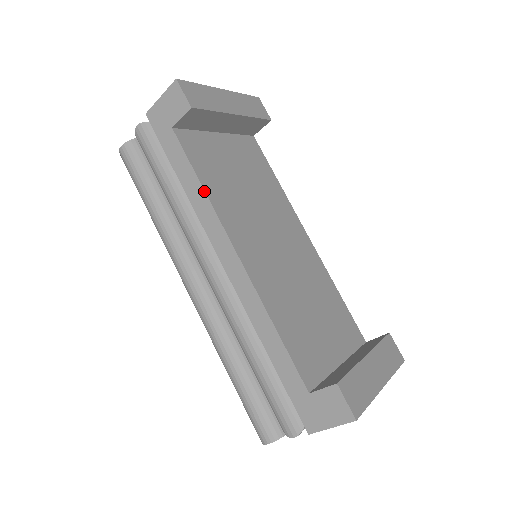
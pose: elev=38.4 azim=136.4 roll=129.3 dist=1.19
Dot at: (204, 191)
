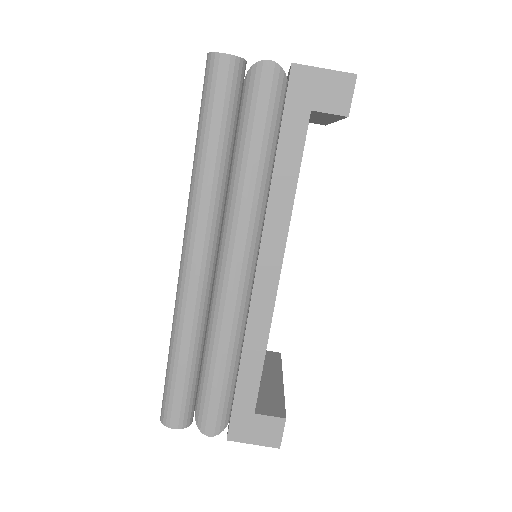
Dot at: (294, 198)
